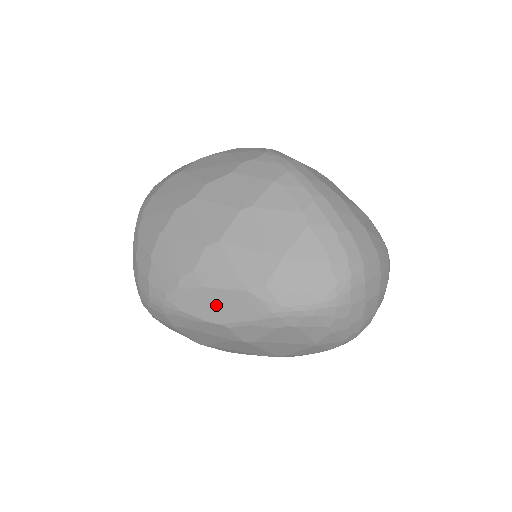
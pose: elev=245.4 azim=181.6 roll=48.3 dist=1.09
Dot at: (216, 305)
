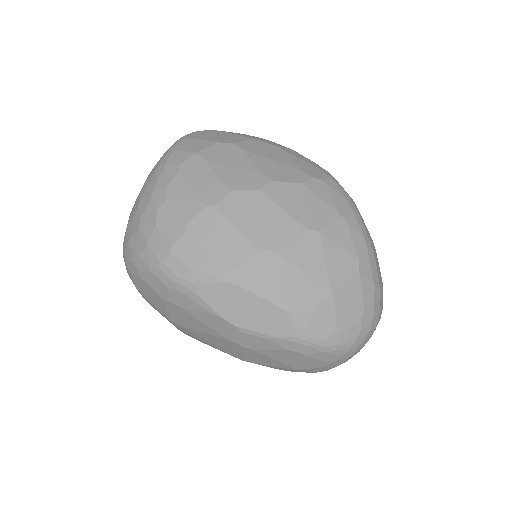
Dot at: (244, 308)
